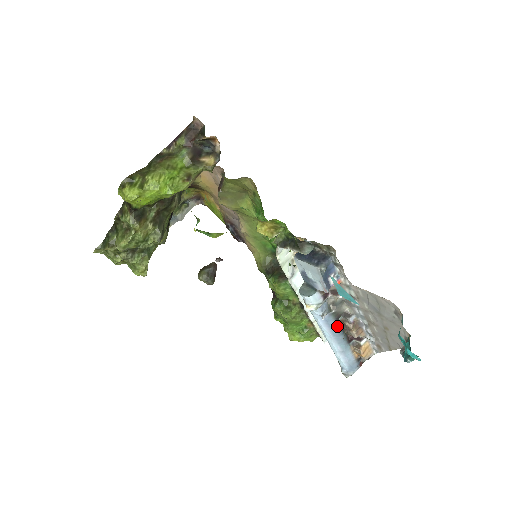
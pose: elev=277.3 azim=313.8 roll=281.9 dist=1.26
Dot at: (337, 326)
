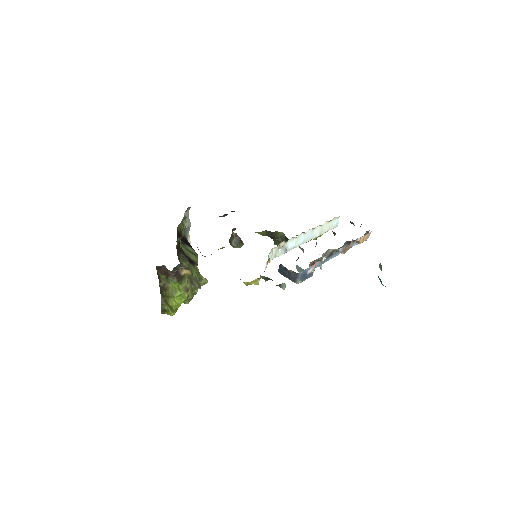
Dot at: (334, 254)
